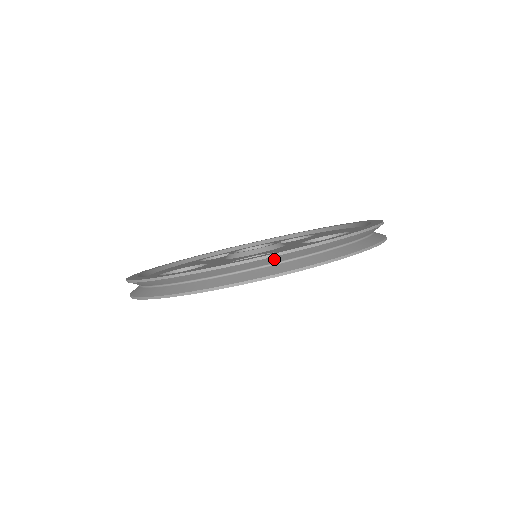
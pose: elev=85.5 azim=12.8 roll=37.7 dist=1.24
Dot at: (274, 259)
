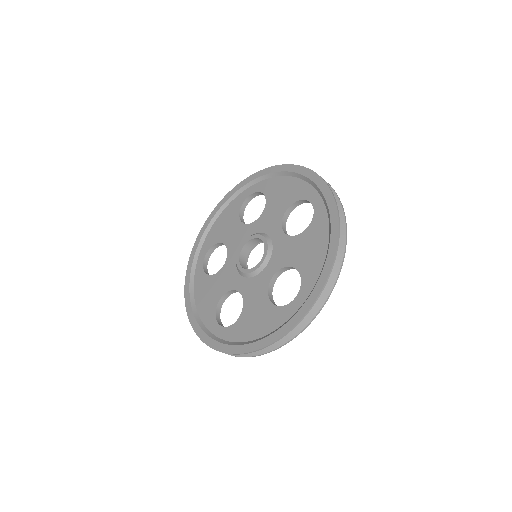
Dot at: (221, 348)
